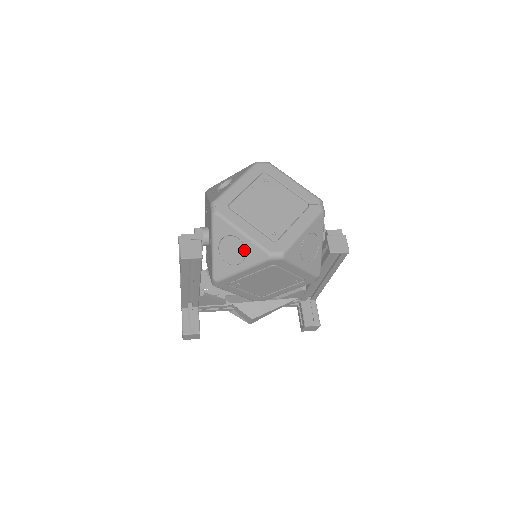
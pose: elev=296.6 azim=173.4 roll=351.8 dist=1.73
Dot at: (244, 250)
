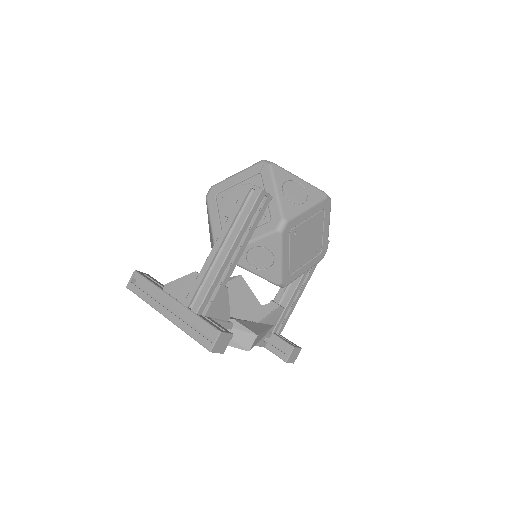
Dot at: (305, 191)
